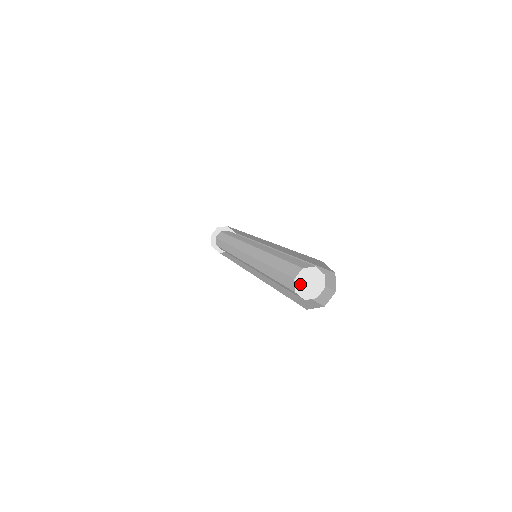
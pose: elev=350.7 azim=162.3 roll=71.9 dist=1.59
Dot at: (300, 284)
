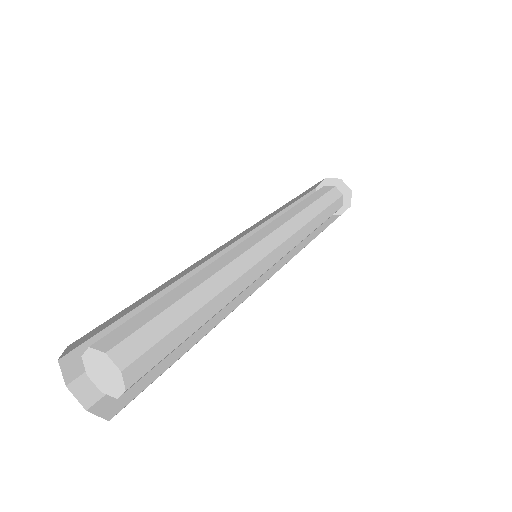
Dot at: (92, 358)
